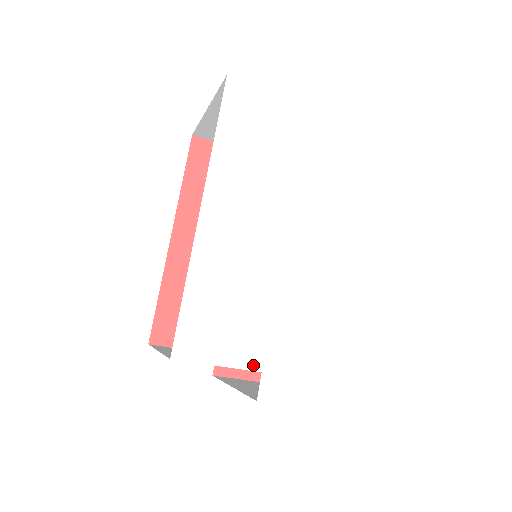
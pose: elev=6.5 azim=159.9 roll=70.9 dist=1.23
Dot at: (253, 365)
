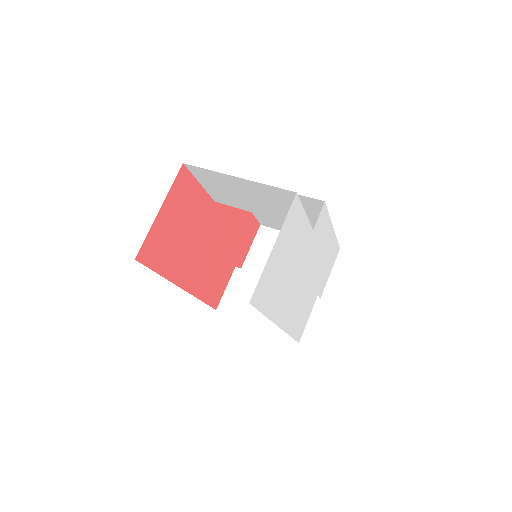
Dot at: (315, 300)
